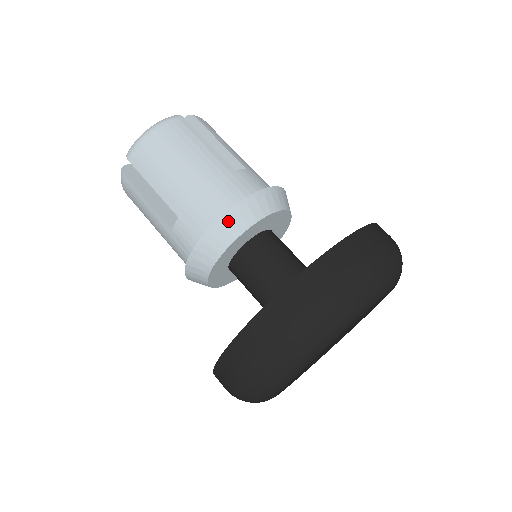
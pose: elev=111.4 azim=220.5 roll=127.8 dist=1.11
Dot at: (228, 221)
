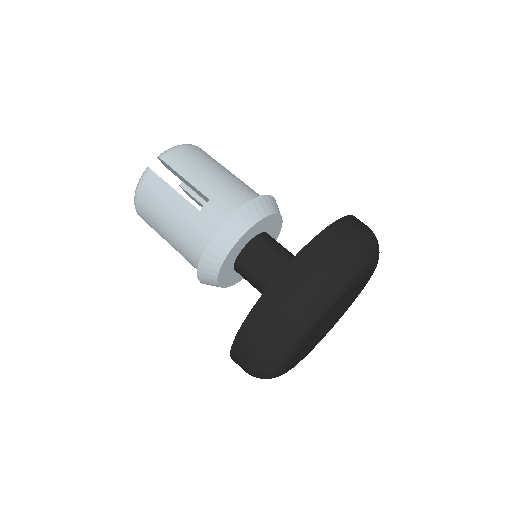
Dot at: (258, 204)
